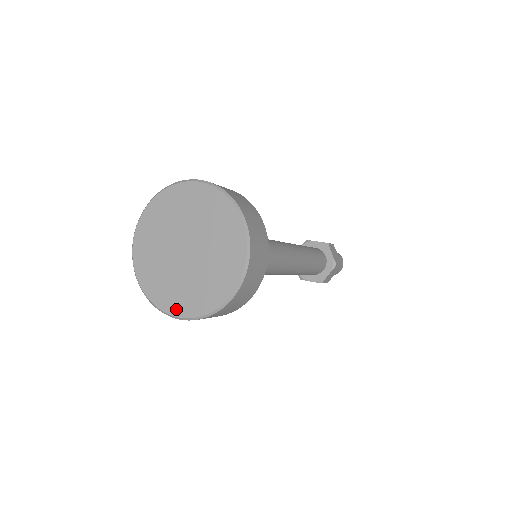
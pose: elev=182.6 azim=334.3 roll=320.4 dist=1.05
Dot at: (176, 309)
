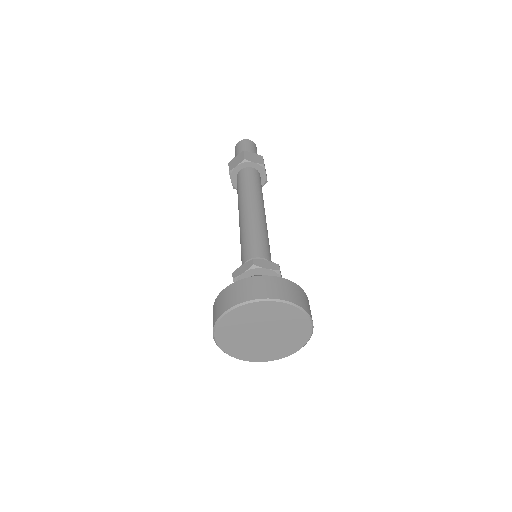
Dot at: (249, 358)
